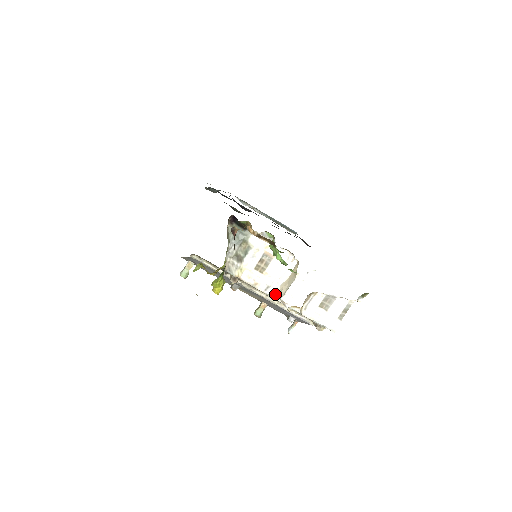
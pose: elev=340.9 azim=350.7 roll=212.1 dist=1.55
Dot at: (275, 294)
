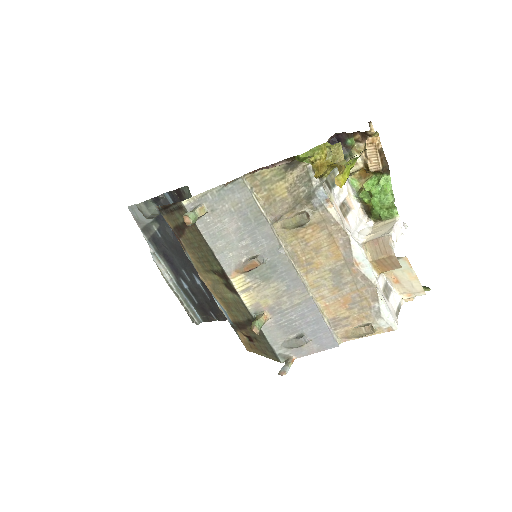
Dot at: (360, 244)
